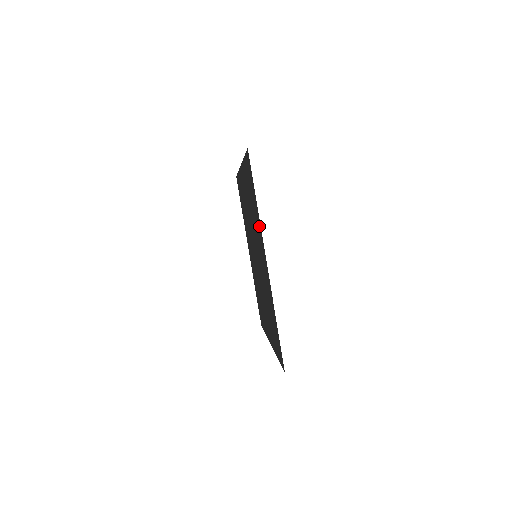
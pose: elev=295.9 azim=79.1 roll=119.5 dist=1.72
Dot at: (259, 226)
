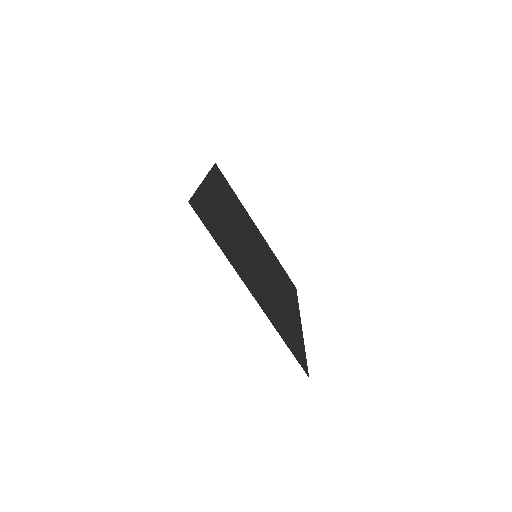
Dot at: (234, 263)
